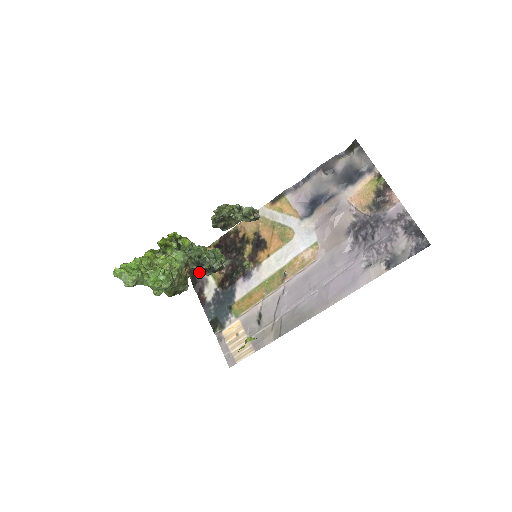
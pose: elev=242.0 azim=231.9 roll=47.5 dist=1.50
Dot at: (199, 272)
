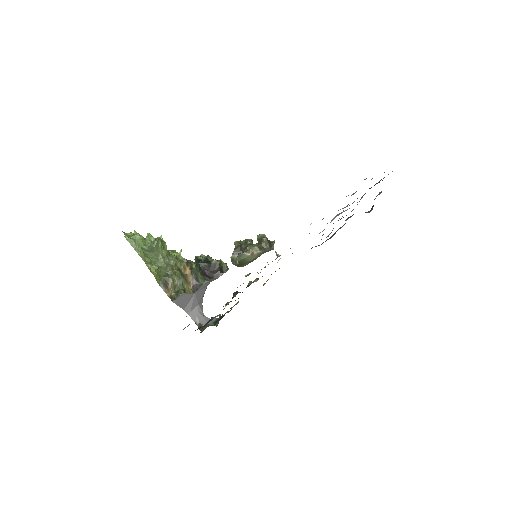
Dot at: occluded
